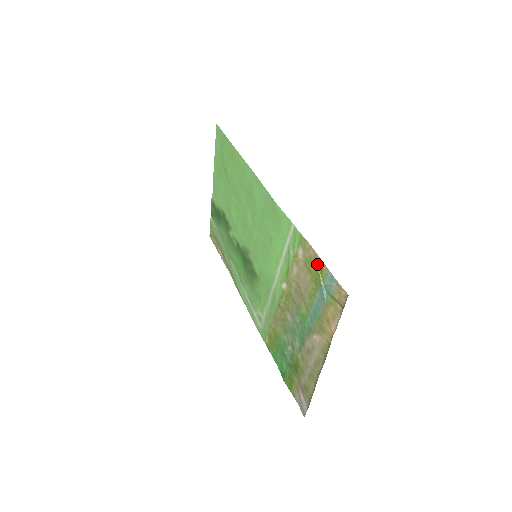
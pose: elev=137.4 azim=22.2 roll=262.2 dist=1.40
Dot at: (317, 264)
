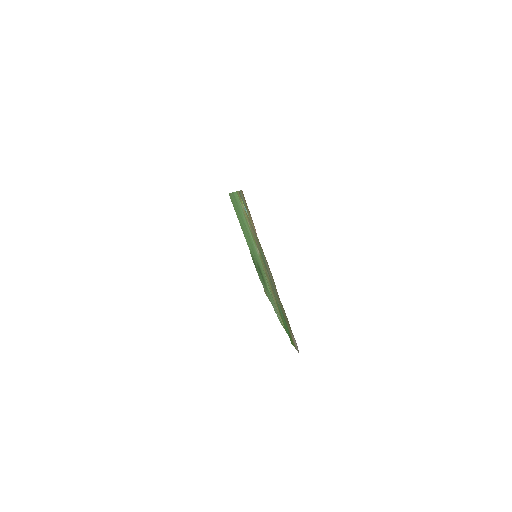
Dot at: (241, 198)
